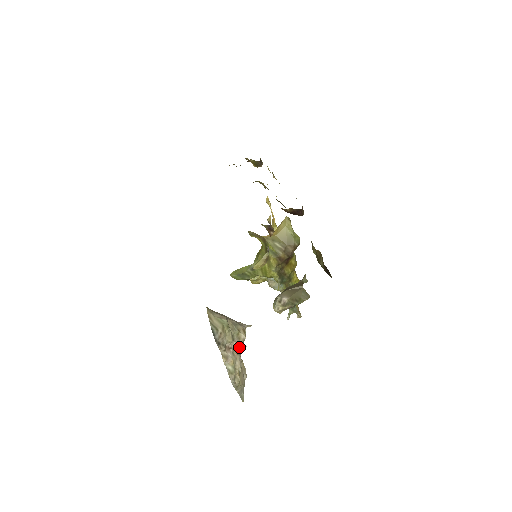
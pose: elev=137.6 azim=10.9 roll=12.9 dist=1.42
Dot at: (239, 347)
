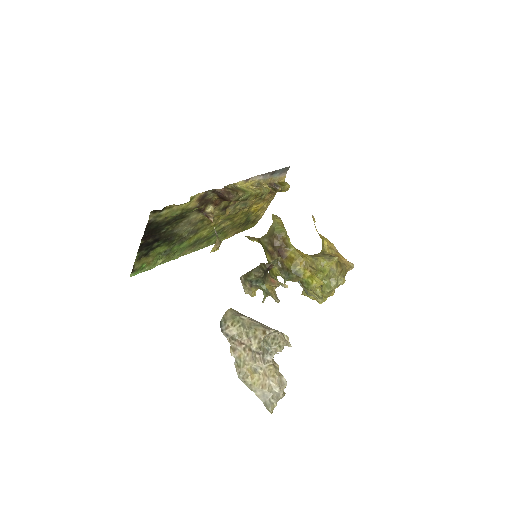
Dot at: (253, 345)
